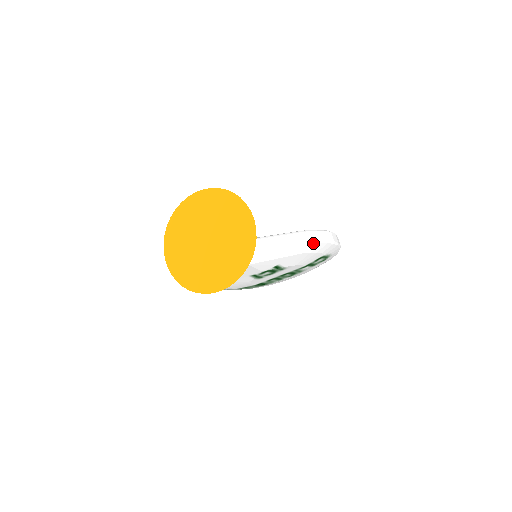
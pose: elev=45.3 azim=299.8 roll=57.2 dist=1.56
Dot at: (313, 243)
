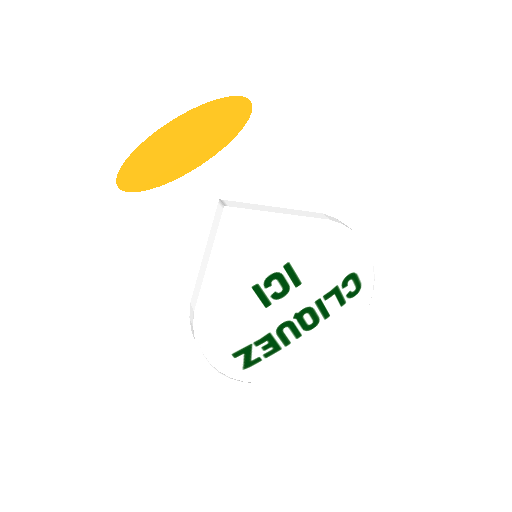
Dot at: (335, 224)
